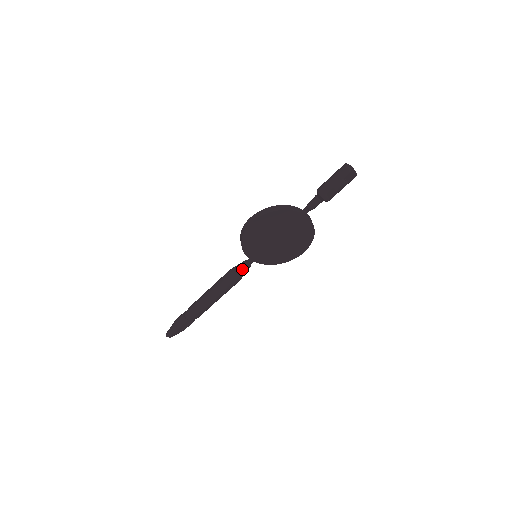
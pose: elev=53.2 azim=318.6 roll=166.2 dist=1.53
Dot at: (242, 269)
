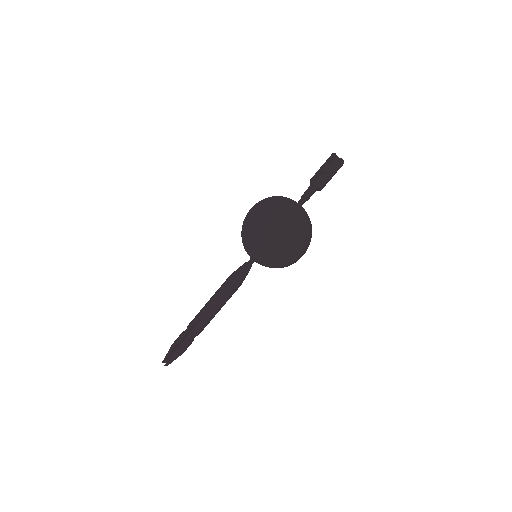
Dot at: (240, 268)
